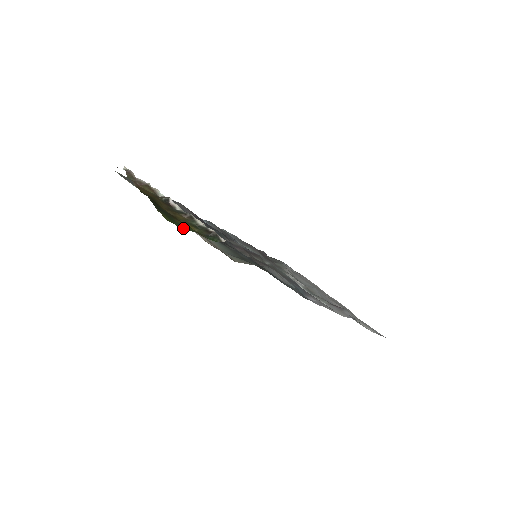
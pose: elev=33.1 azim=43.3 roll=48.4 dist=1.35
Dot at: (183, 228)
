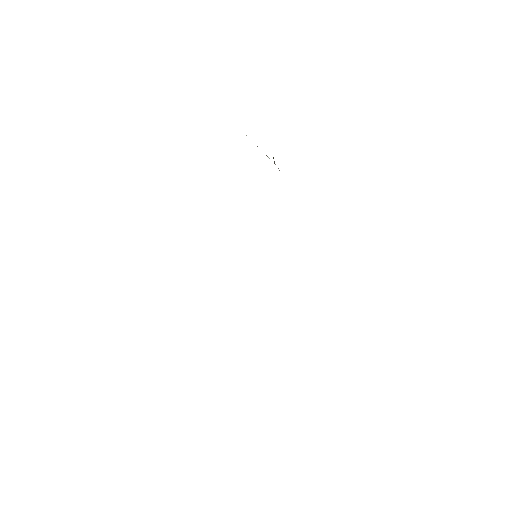
Dot at: occluded
